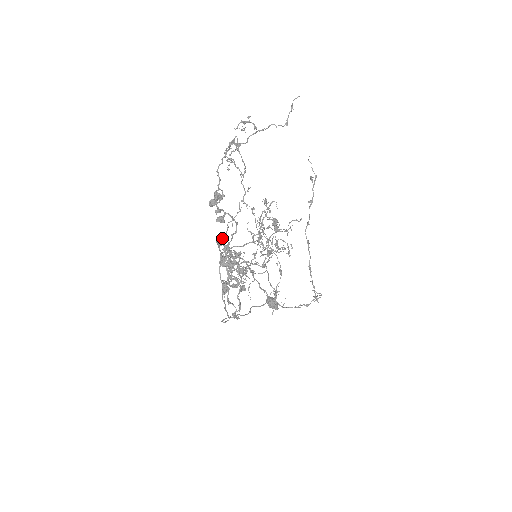
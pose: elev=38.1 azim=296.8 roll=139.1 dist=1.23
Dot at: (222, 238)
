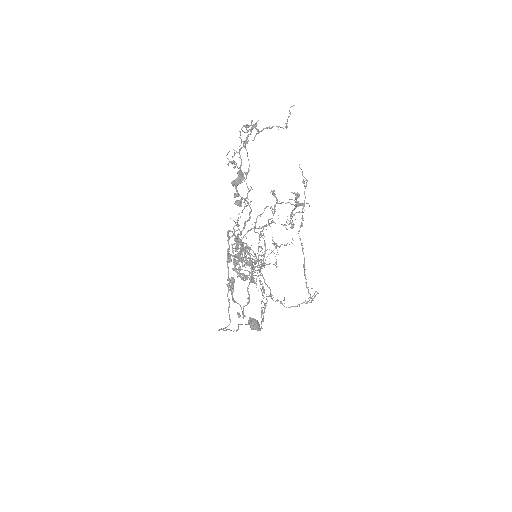
Dot at: (233, 228)
